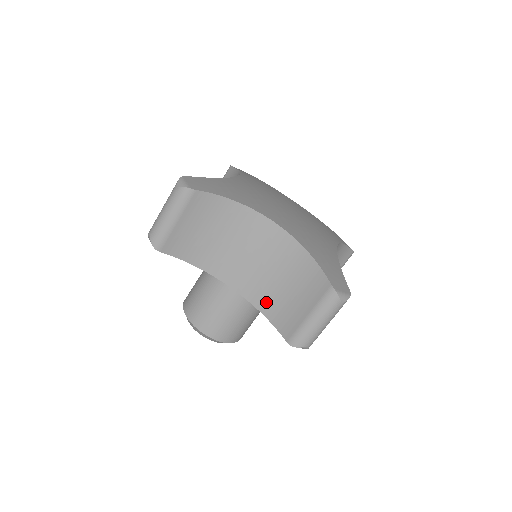
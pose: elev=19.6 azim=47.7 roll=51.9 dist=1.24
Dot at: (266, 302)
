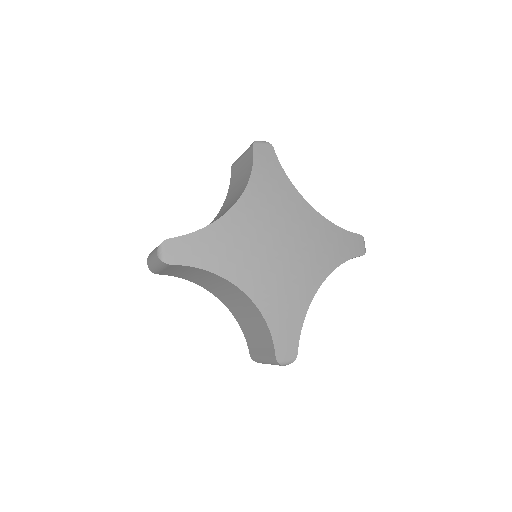
Dot at: (241, 322)
